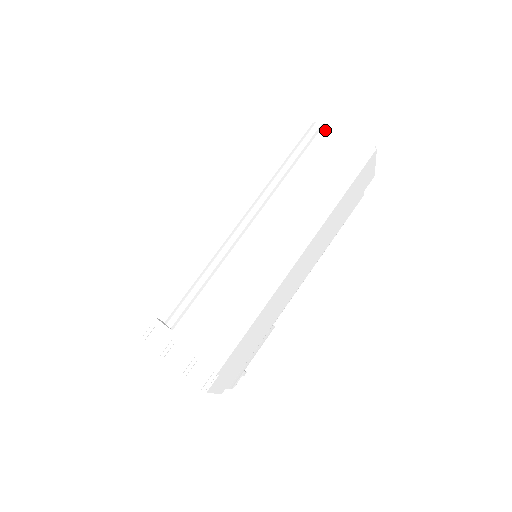
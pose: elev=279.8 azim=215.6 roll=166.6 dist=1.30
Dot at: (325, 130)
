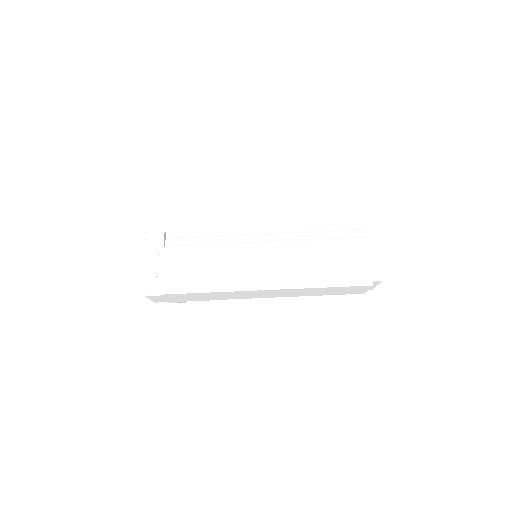
Dot at: (363, 242)
